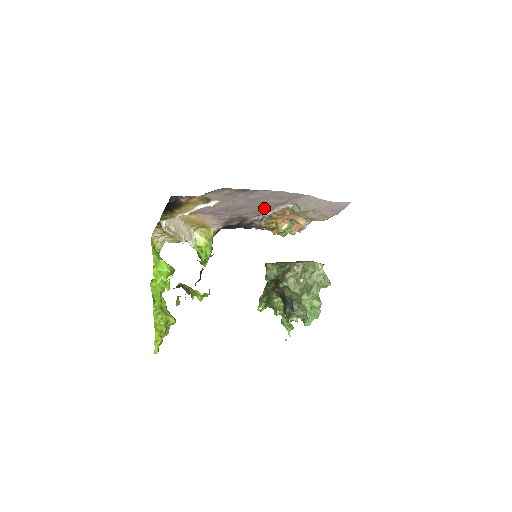
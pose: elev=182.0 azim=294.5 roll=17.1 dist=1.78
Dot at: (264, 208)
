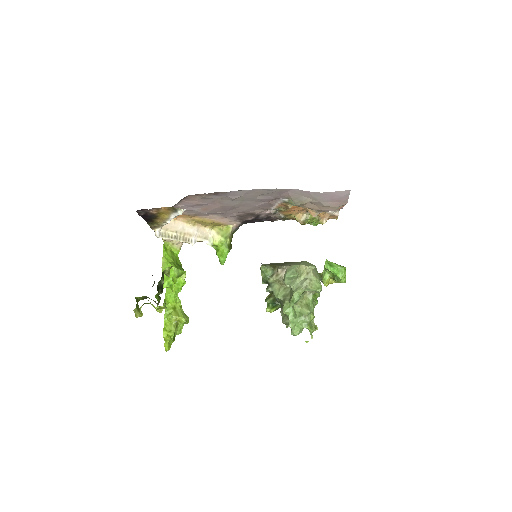
Dot at: (262, 204)
